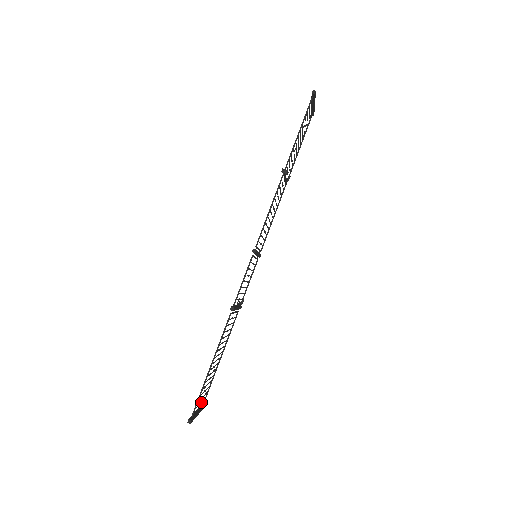
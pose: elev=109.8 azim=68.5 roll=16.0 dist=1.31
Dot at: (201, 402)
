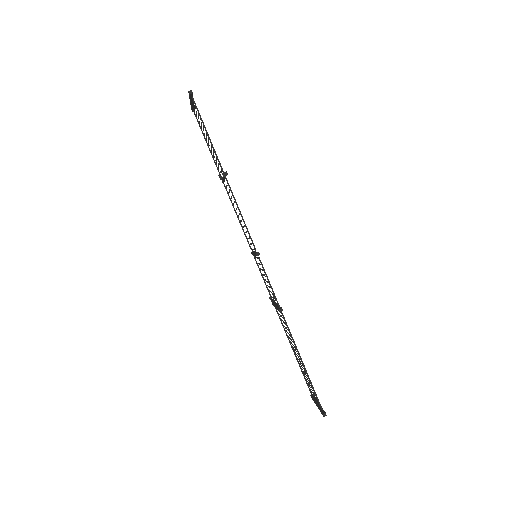
Dot at: (313, 394)
